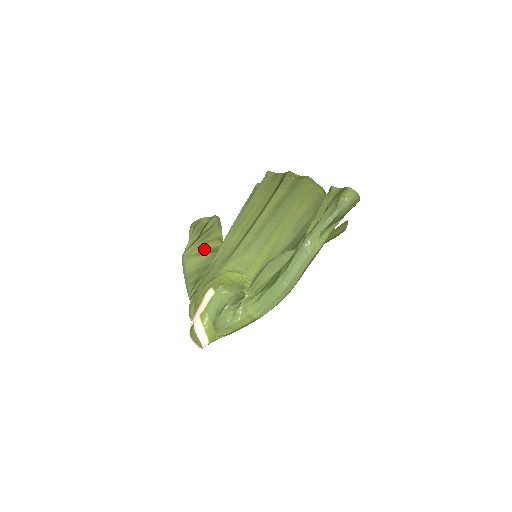
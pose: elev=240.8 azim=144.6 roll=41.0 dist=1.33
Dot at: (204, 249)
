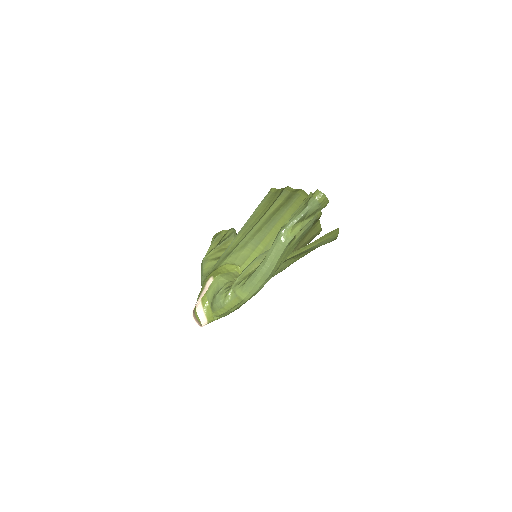
Dot at: (220, 255)
